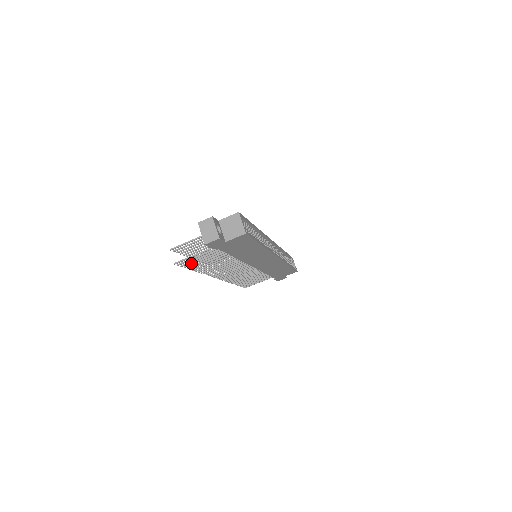
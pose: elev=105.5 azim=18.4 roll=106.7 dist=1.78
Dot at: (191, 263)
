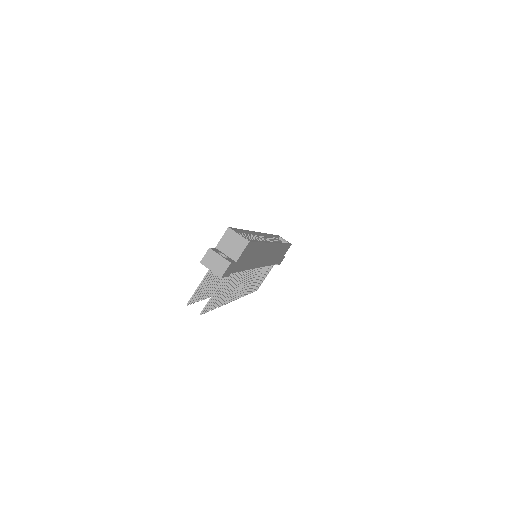
Dot at: occluded
